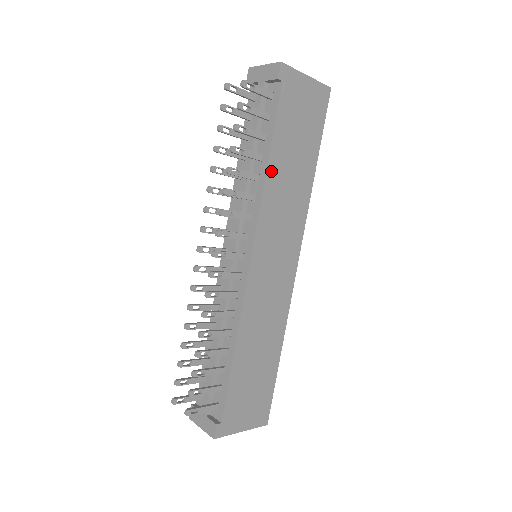
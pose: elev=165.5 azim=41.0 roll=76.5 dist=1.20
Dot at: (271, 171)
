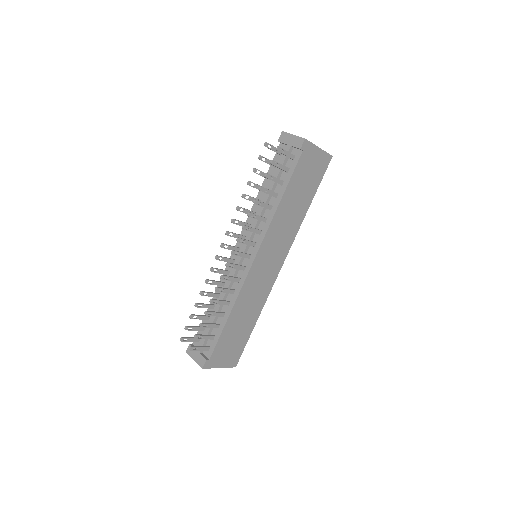
Dot at: (281, 206)
